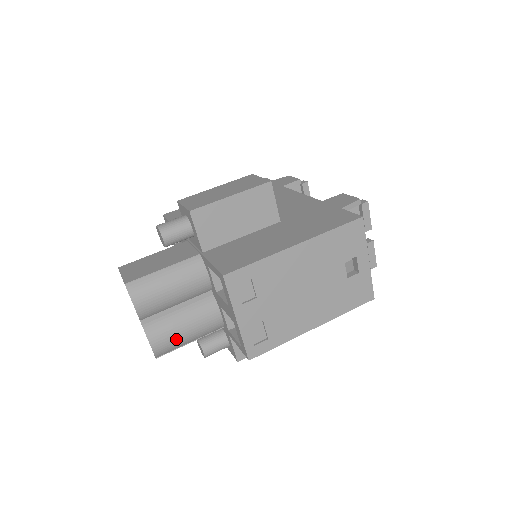
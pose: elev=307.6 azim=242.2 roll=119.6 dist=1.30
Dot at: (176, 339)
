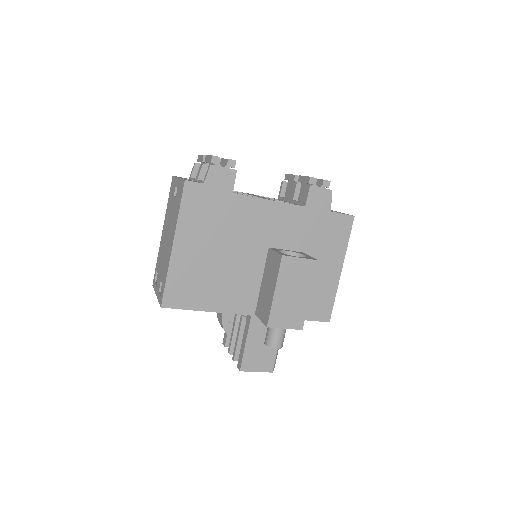
Dot at: occluded
